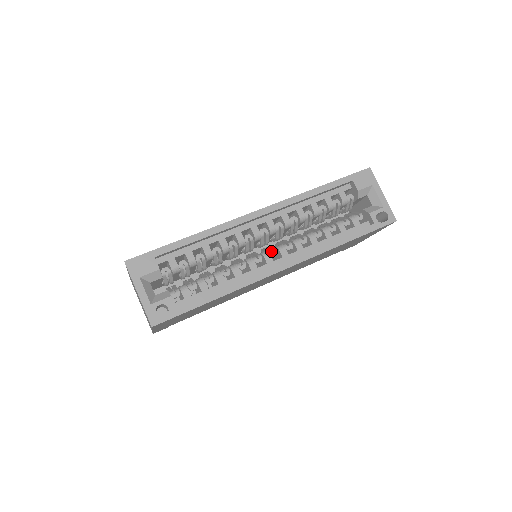
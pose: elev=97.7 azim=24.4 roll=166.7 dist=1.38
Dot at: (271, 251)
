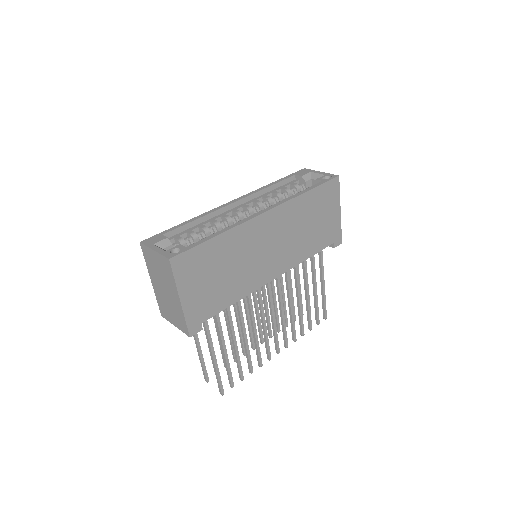
Dot at: occluded
